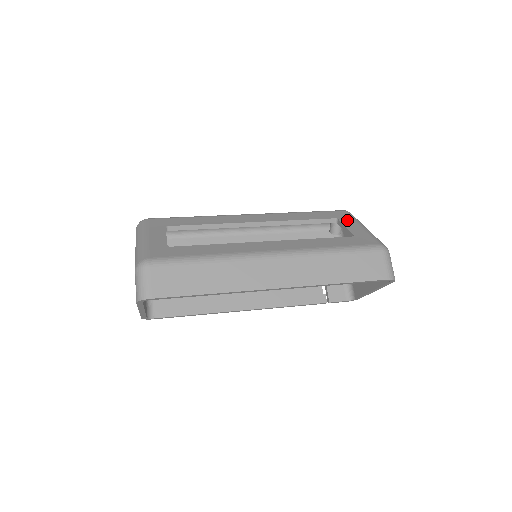
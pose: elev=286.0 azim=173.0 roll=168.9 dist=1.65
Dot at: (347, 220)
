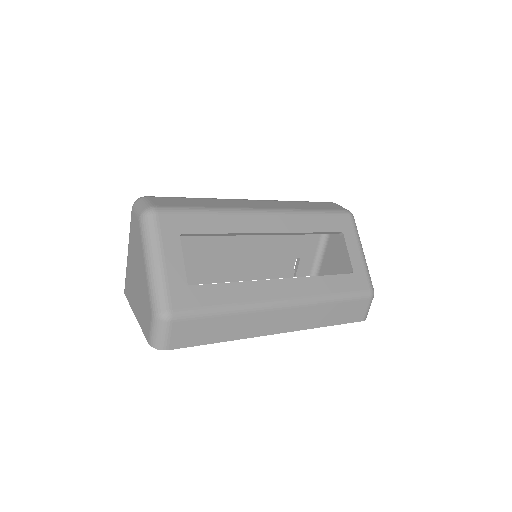
Dot at: (351, 238)
